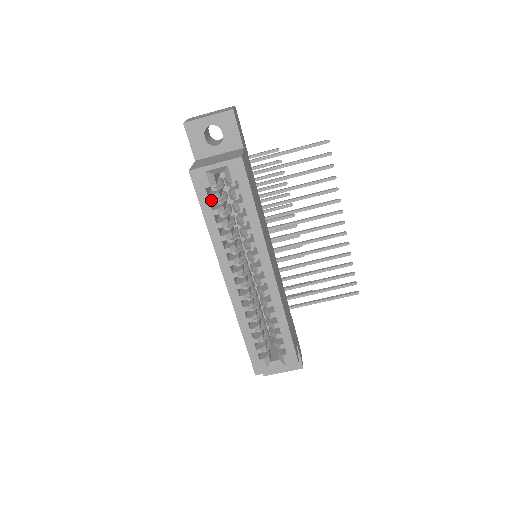
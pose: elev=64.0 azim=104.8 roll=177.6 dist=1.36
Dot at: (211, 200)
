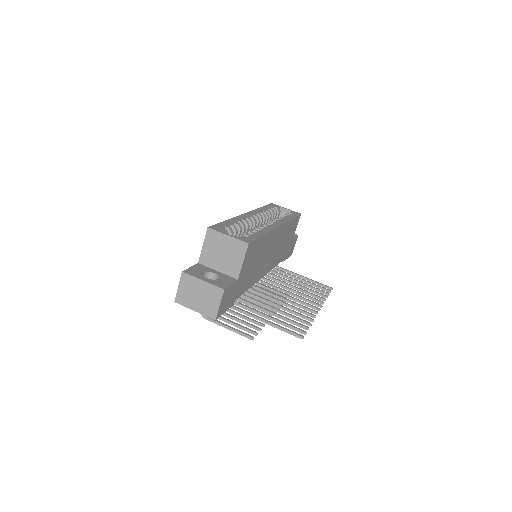
Dot at: (273, 208)
